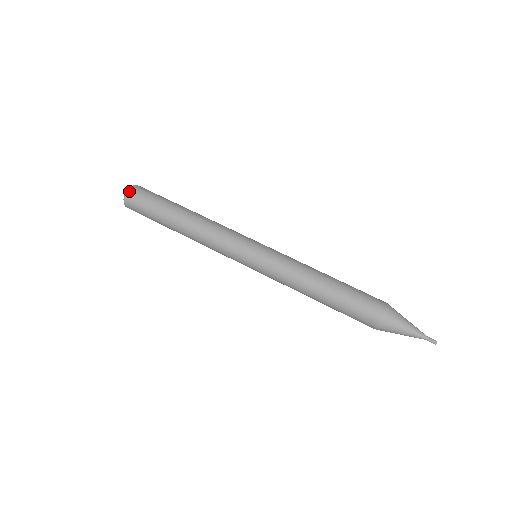
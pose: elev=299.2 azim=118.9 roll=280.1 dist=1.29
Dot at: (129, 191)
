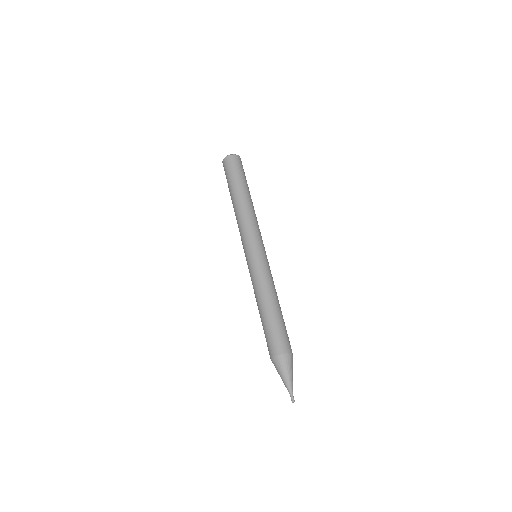
Dot at: (229, 156)
